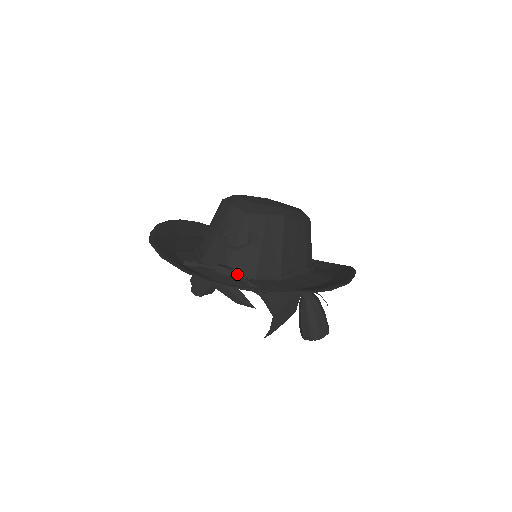
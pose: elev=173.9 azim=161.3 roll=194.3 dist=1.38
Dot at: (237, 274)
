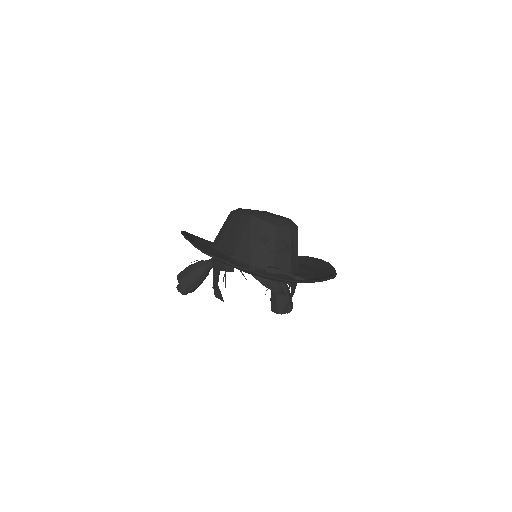
Dot at: (282, 272)
